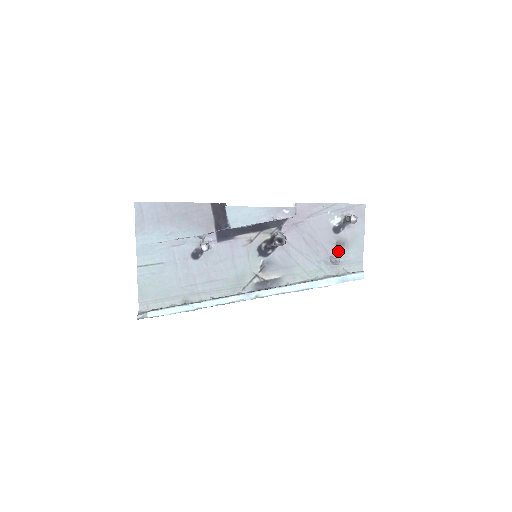
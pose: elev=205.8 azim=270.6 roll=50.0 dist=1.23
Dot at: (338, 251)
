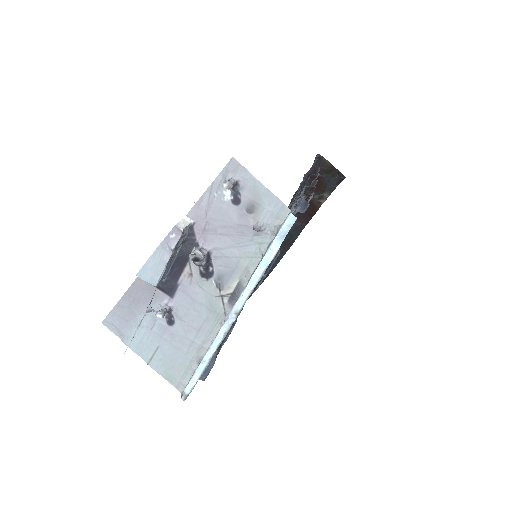
Dot at: (255, 216)
